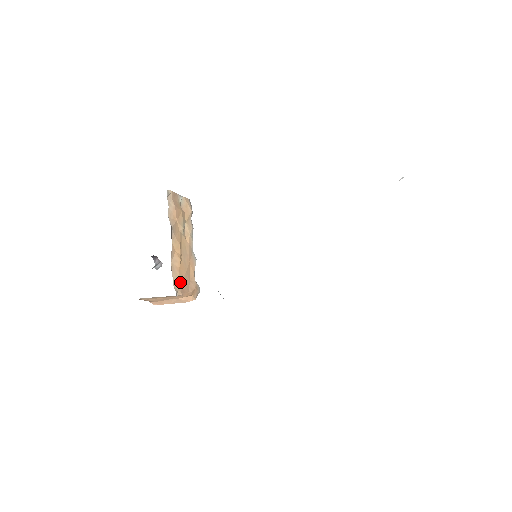
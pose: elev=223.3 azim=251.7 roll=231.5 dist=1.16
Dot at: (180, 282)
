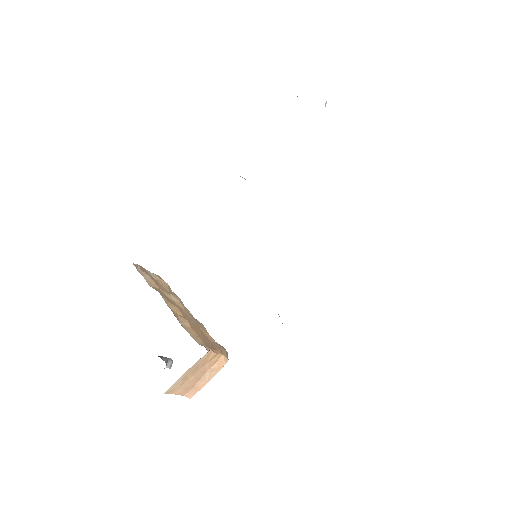
Dot at: (202, 340)
